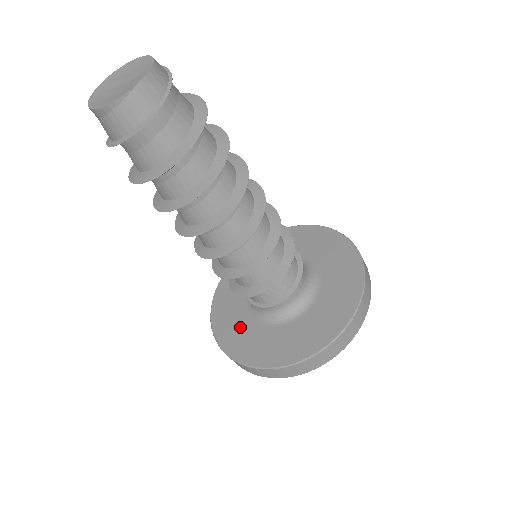
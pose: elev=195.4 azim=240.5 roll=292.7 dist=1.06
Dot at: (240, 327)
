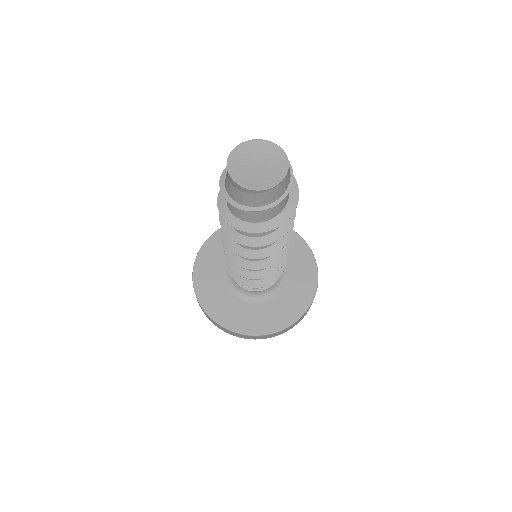
Dot at: (225, 302)
